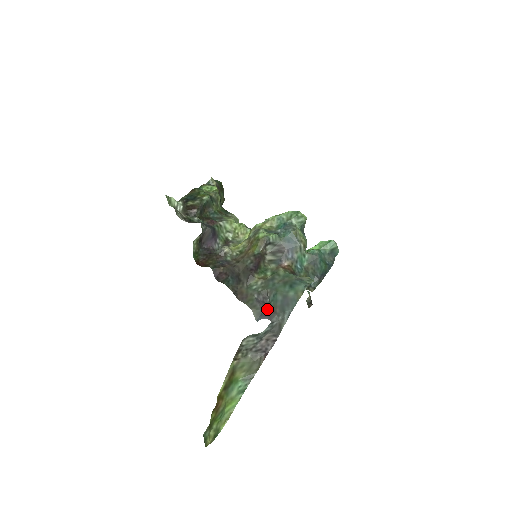
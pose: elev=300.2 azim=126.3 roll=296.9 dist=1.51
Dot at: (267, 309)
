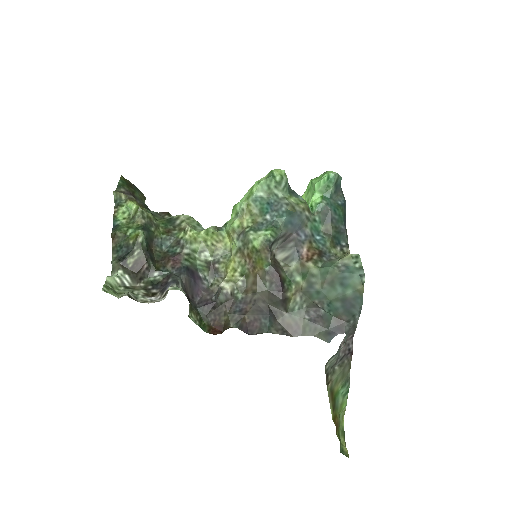
Dot at: (331, 323)
